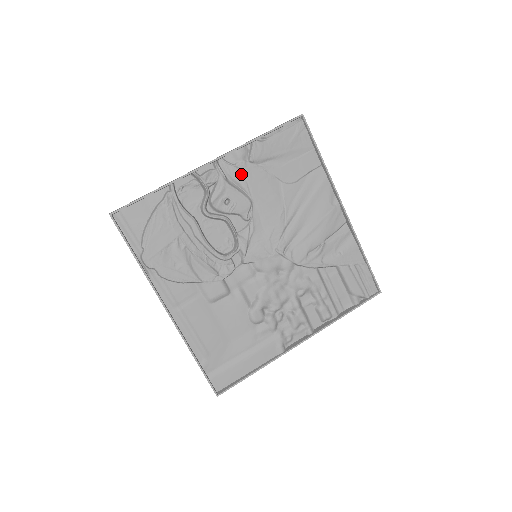
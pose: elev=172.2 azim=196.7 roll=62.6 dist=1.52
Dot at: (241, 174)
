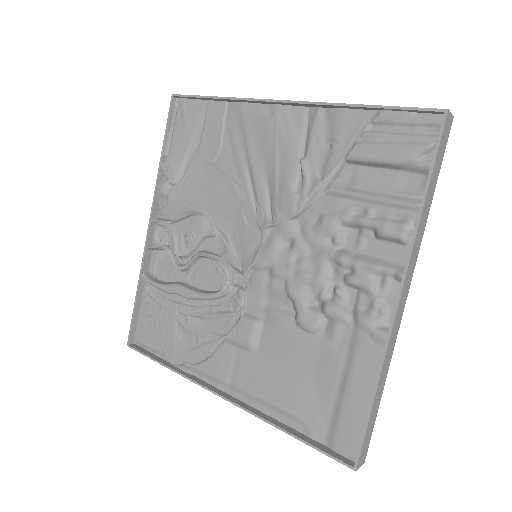
Dot at: (178, 203)
